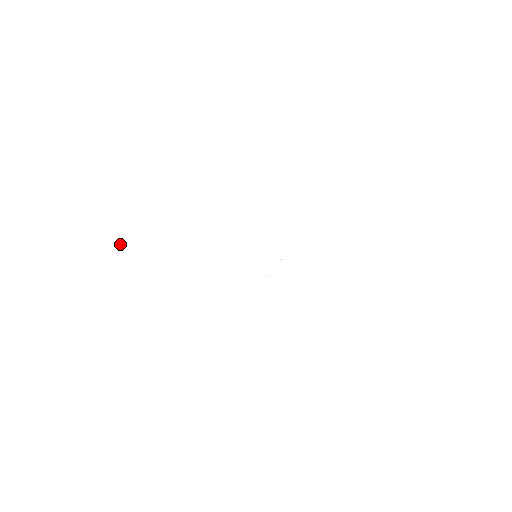
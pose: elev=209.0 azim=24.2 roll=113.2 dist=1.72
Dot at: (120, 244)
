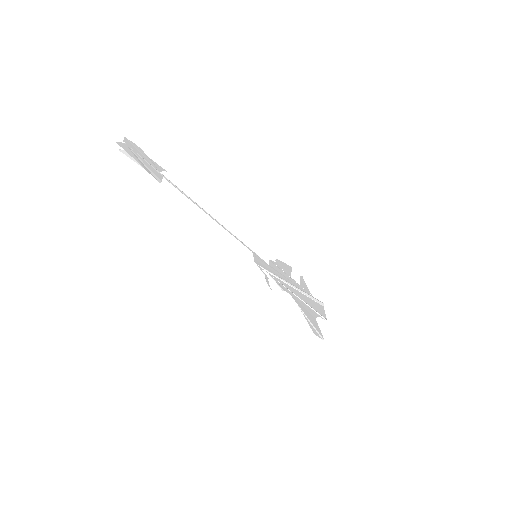
Dot at: (137, 150)
